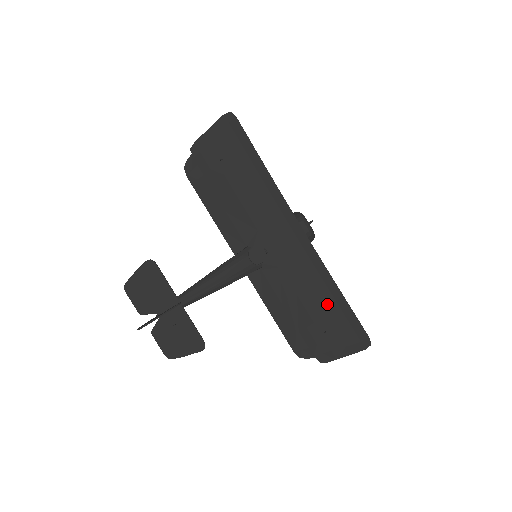
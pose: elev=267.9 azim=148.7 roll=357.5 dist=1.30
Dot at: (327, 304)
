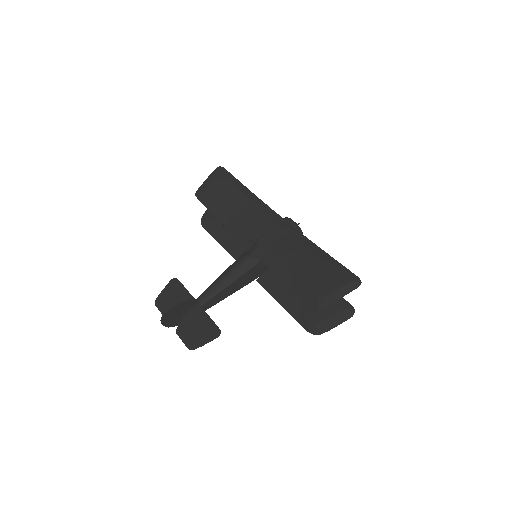
Dot at: (314, 262)
